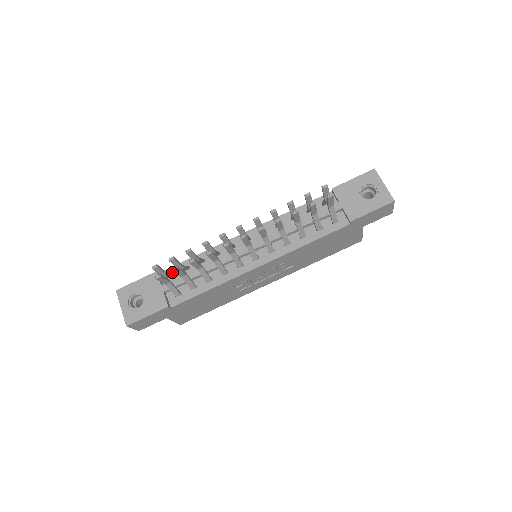
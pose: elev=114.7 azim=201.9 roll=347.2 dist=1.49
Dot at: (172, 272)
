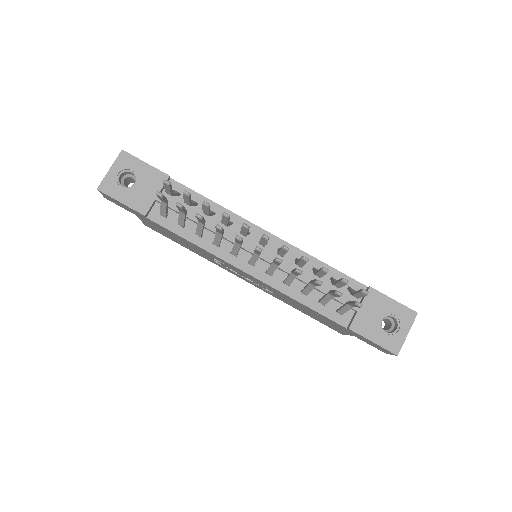
Dot at: (181, 191)
